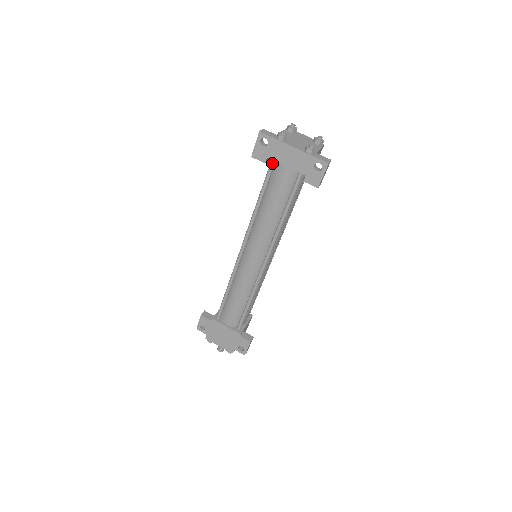
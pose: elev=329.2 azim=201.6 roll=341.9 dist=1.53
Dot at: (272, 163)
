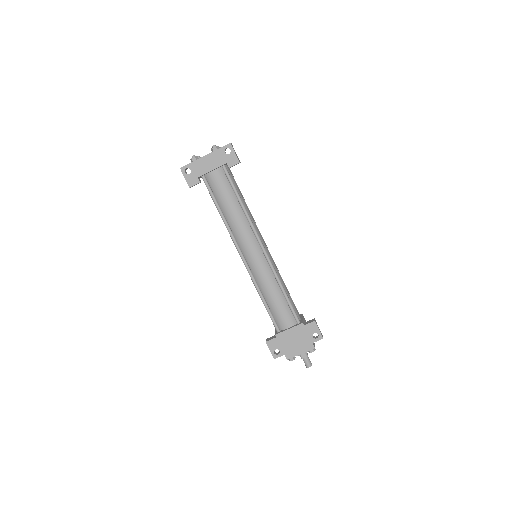
Dot at: (204, 179)
